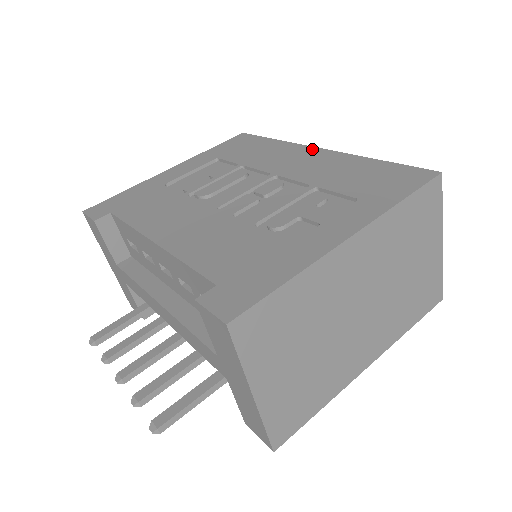
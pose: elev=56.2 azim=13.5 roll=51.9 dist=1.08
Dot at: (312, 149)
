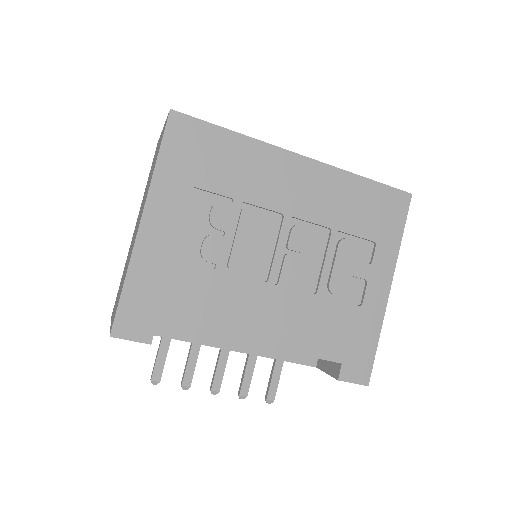
Dot at: (295, 159)
